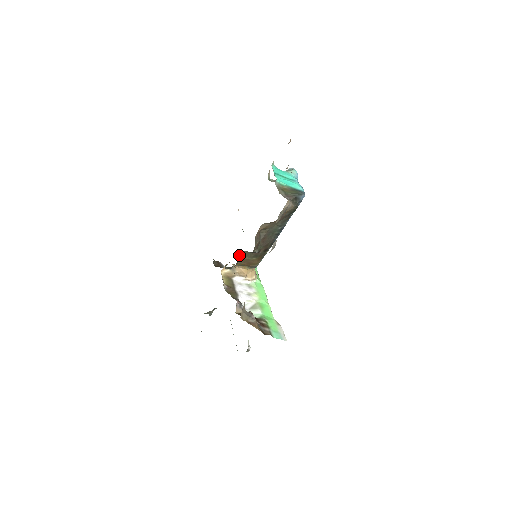
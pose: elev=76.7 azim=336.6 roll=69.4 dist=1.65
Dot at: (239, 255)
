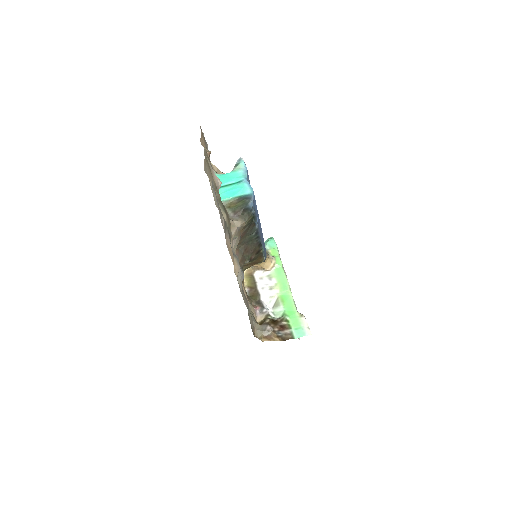
Dot at: occluded
